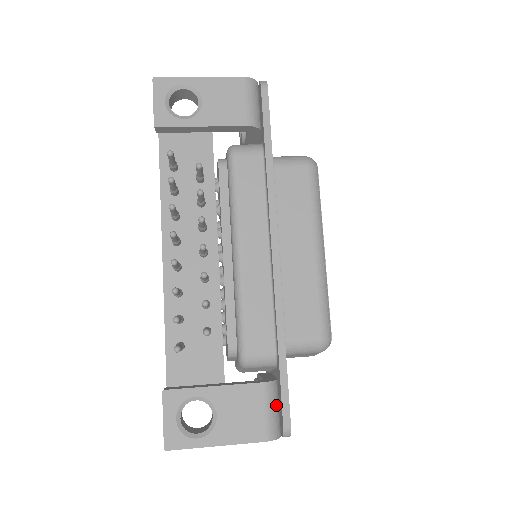
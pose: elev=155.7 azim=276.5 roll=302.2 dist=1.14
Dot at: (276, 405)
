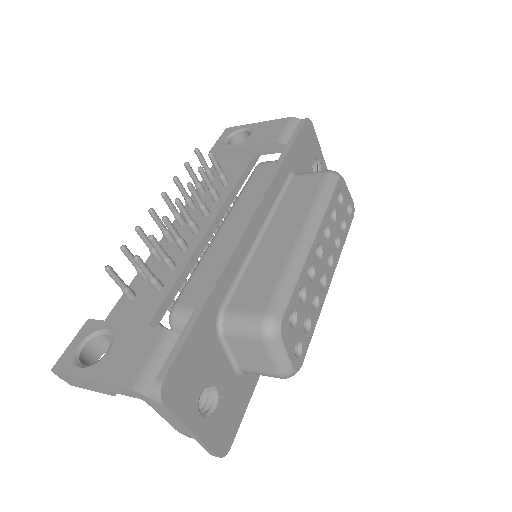
Dot at: occluded
